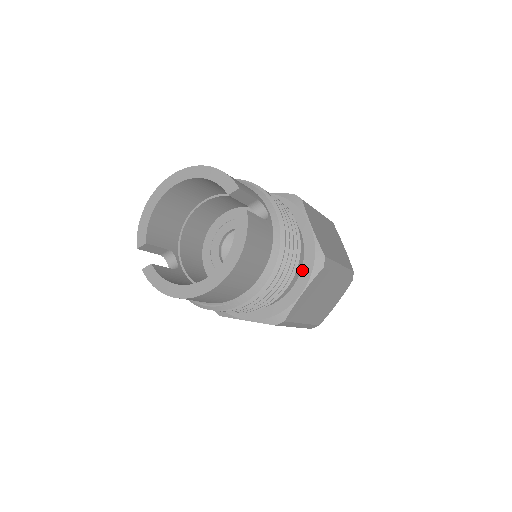
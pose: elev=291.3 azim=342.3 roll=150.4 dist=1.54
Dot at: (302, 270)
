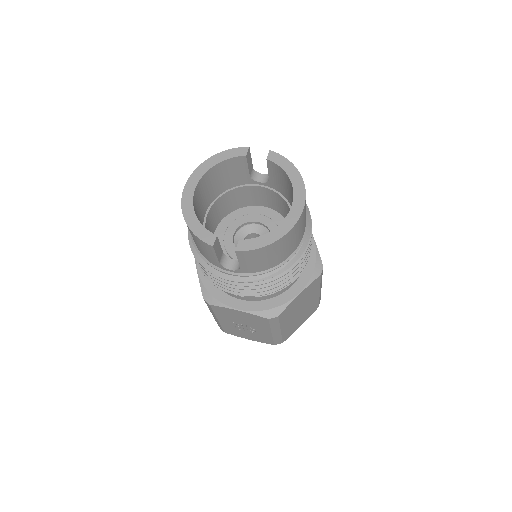
Dot at: occluded
